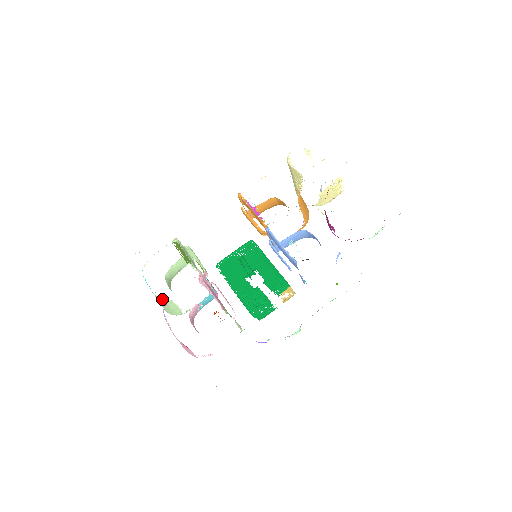
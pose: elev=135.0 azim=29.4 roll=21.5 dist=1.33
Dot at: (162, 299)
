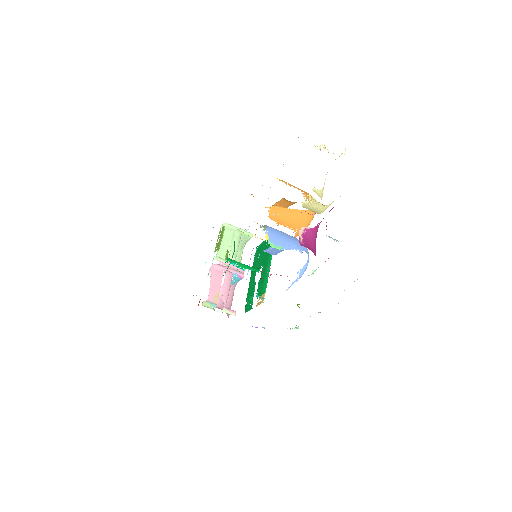
Dot at: occluded
